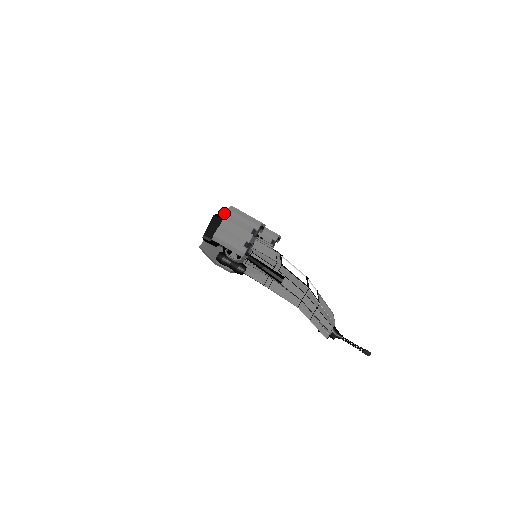
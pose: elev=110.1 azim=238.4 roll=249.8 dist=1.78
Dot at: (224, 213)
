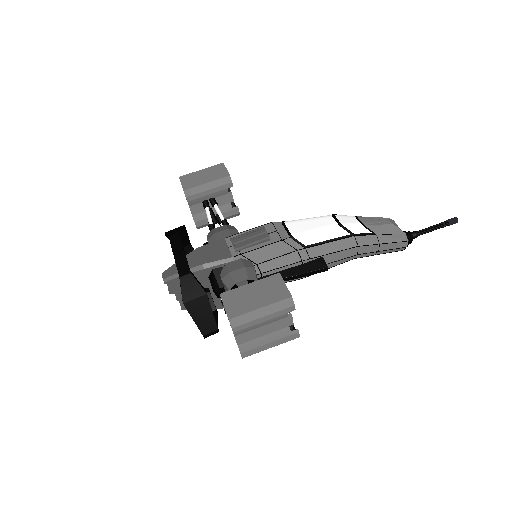
Dot at: (183, 278)
